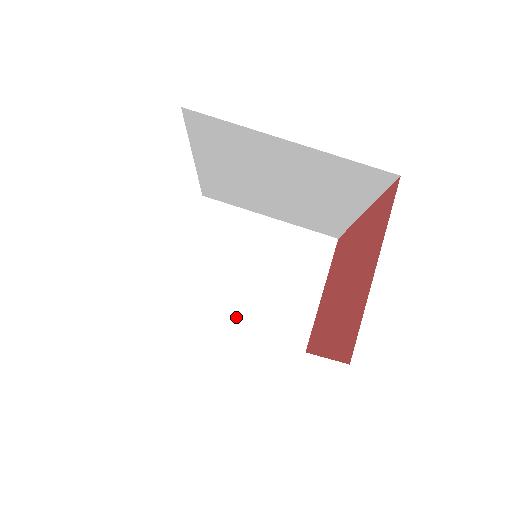
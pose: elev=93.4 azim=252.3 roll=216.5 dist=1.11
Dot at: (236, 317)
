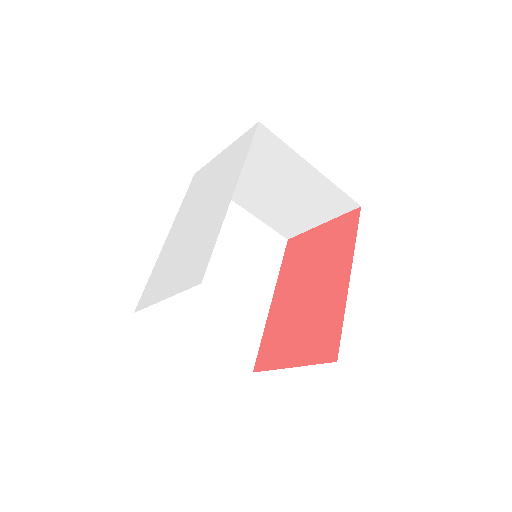
Dot at: (249, 204)
